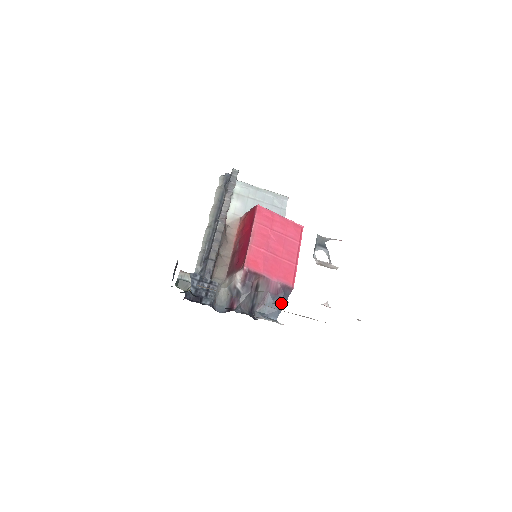
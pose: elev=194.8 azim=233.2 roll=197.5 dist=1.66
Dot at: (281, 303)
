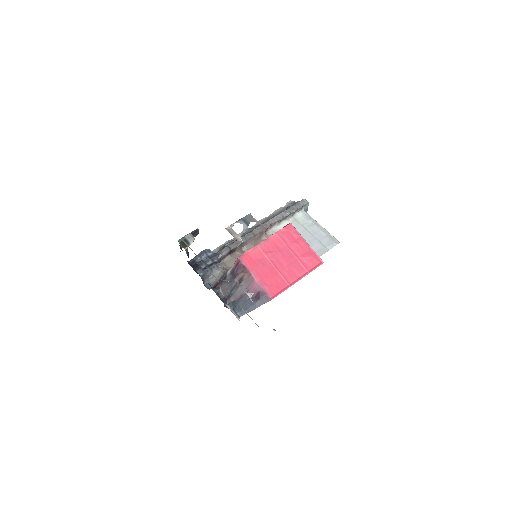
Dot at: (224, 280)
